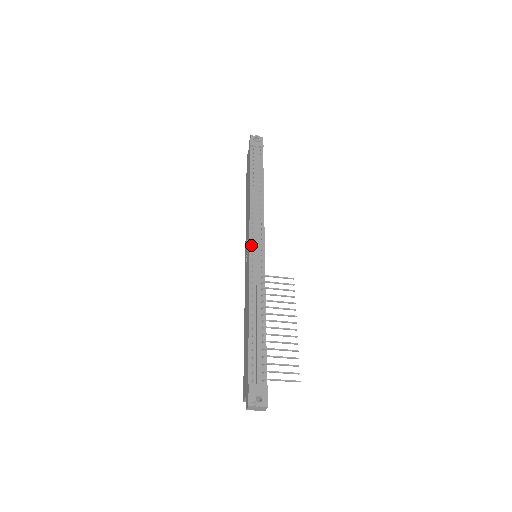
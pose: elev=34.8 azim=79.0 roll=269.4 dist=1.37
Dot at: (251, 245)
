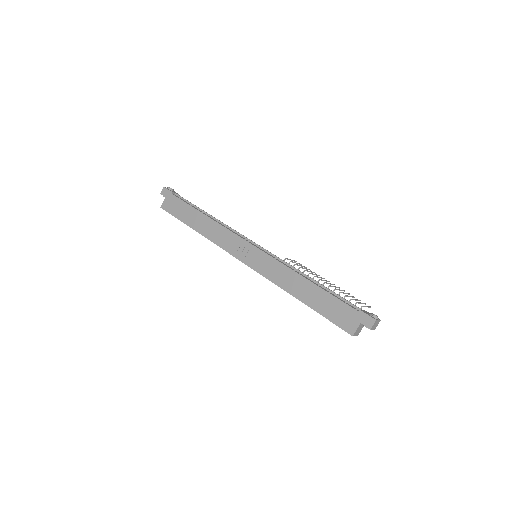
Dot at: (254, 245)
